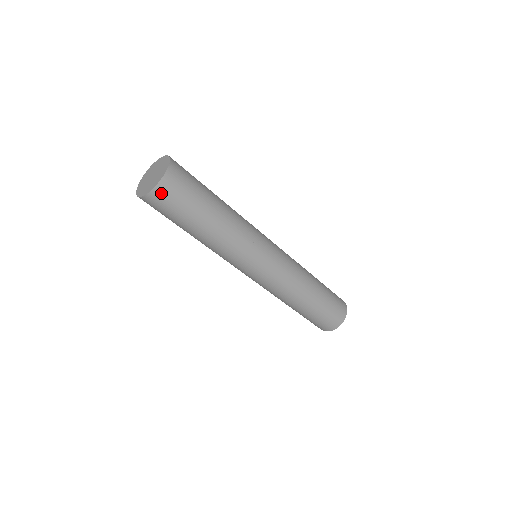
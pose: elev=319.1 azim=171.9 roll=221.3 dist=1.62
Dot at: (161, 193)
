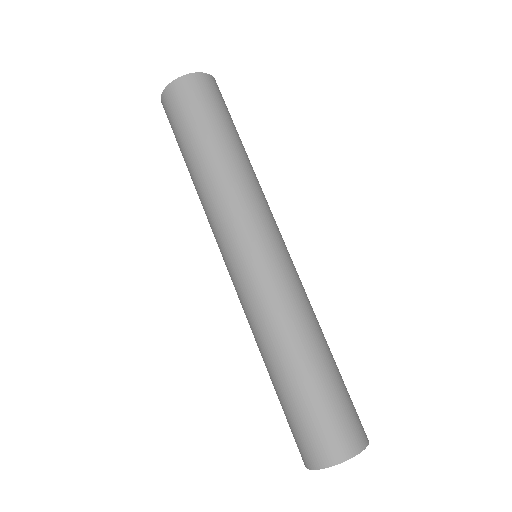
Dot at: (184, 86)
